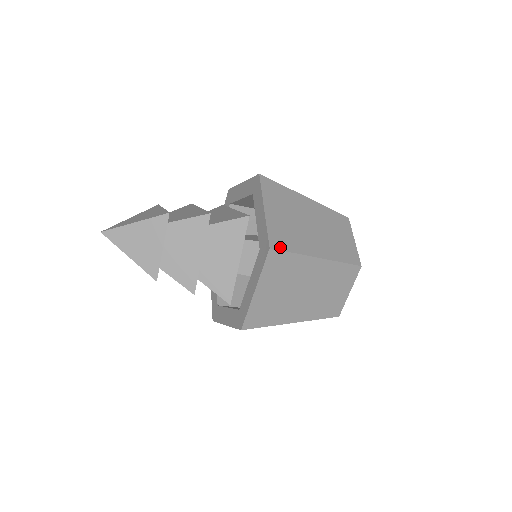
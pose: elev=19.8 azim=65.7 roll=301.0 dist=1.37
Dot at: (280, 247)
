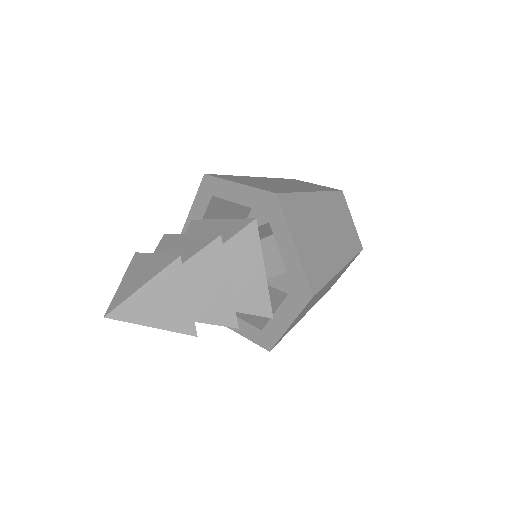
Dot at: occluded
